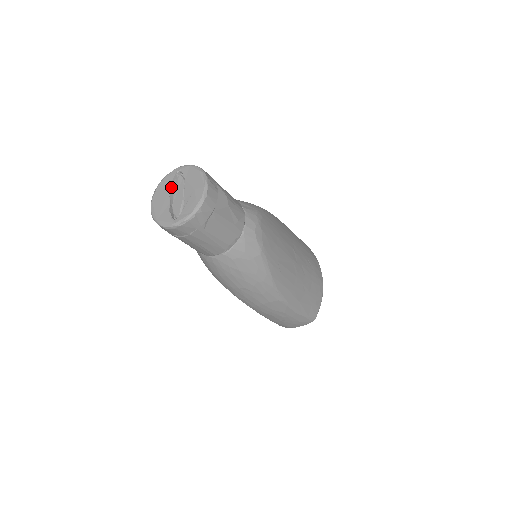
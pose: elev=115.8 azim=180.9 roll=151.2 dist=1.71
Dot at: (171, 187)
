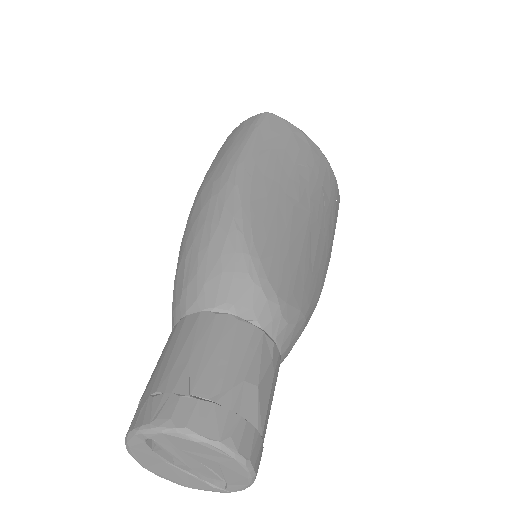
Dot at: (160, 455)
